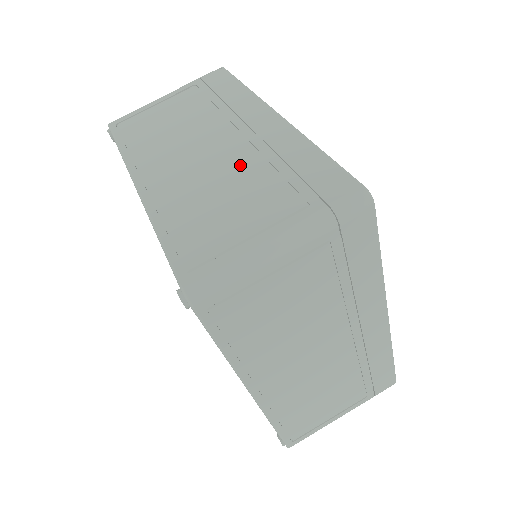
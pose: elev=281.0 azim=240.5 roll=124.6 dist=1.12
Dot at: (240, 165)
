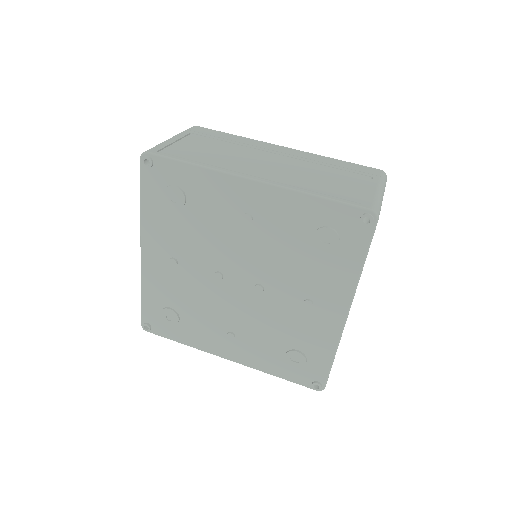
Dot at: occluded
